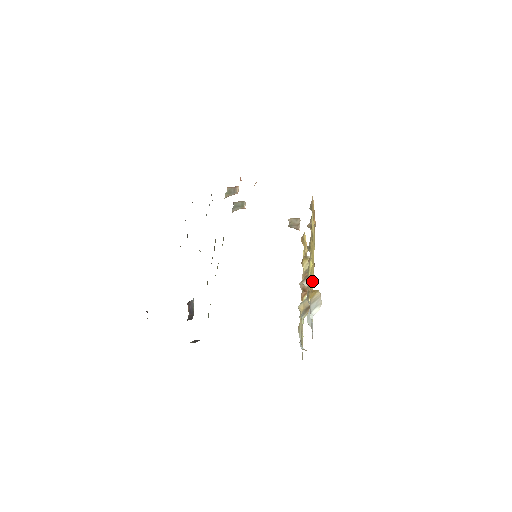
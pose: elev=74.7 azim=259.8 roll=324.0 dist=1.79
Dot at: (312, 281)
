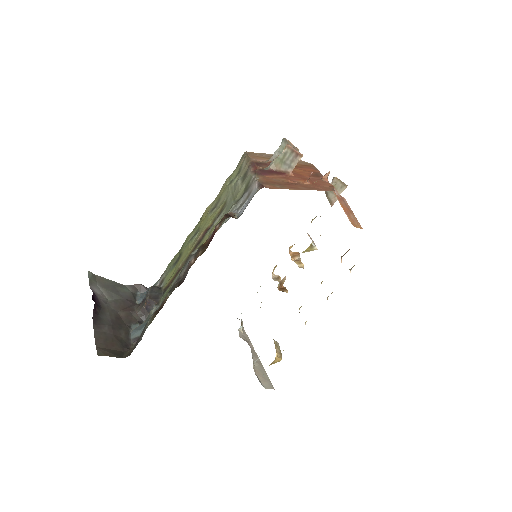
Dot at: occluded
